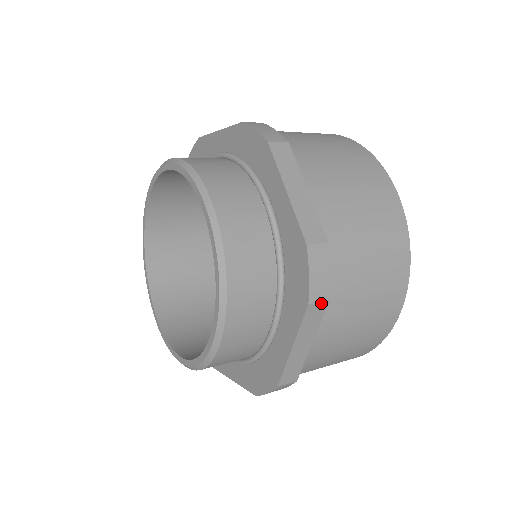
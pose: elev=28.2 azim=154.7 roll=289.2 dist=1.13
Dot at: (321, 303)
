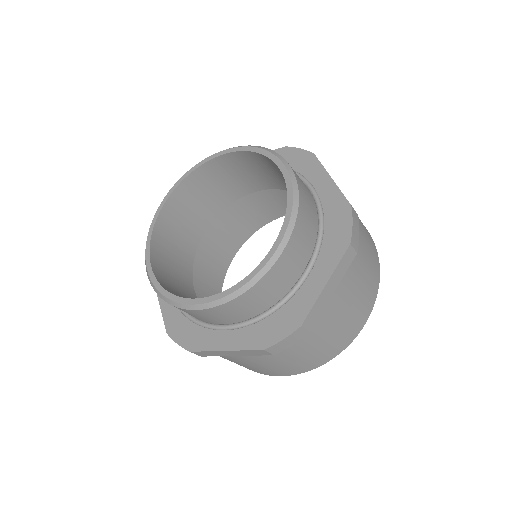
Dot at: (354, 251)
